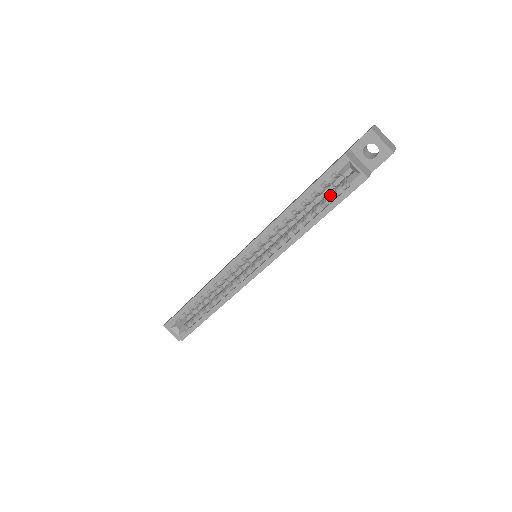
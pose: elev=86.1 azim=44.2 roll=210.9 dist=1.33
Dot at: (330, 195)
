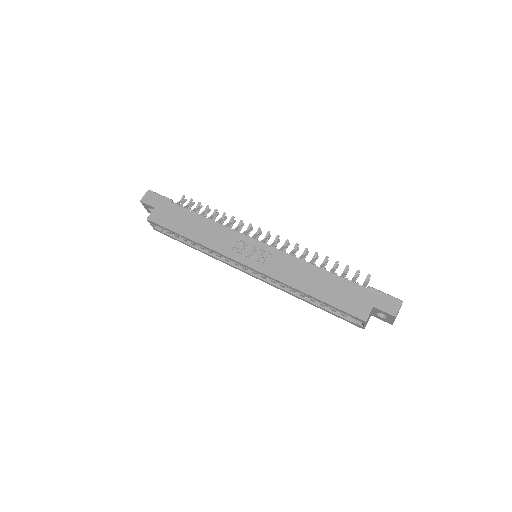
Dot at: occluded
